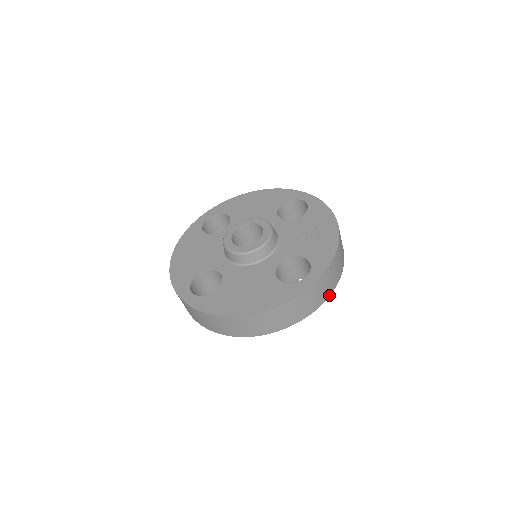
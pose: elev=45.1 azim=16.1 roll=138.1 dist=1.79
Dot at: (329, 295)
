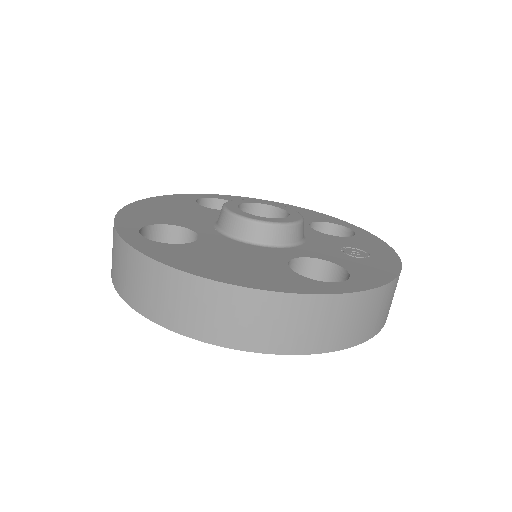
Dot at: (356, 343)
